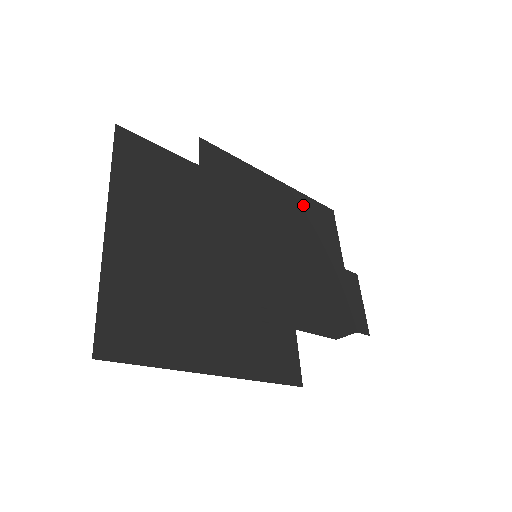
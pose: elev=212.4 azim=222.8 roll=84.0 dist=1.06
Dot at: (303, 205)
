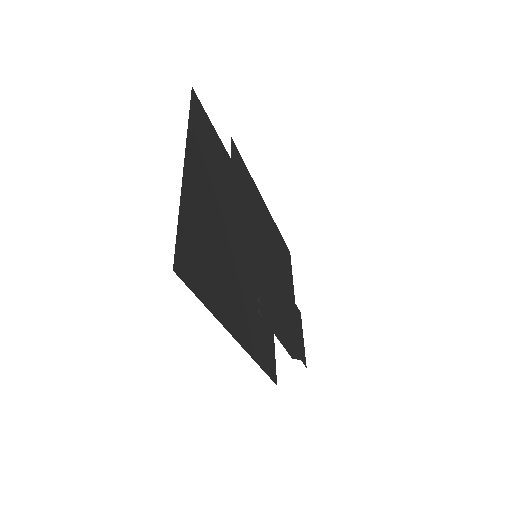
Dot at: (277, 235)
